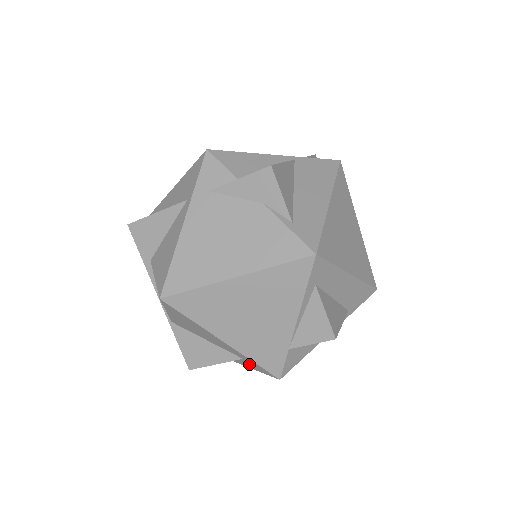
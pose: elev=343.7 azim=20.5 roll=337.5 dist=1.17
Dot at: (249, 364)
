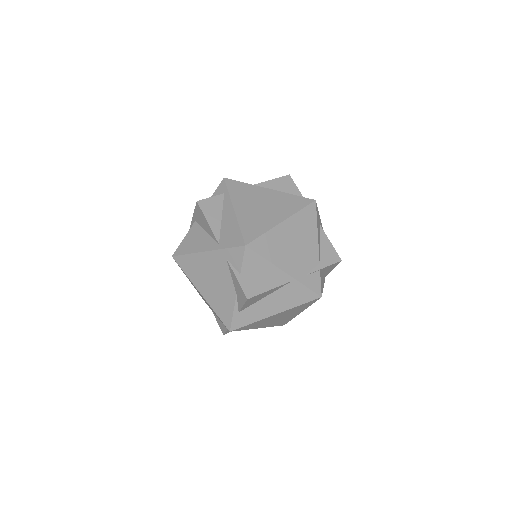
Dot at: occluded
